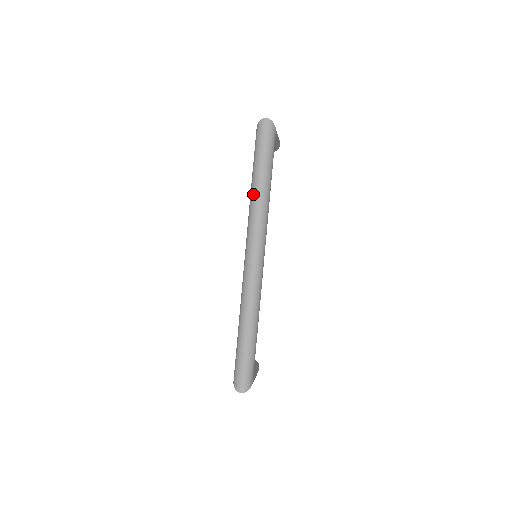
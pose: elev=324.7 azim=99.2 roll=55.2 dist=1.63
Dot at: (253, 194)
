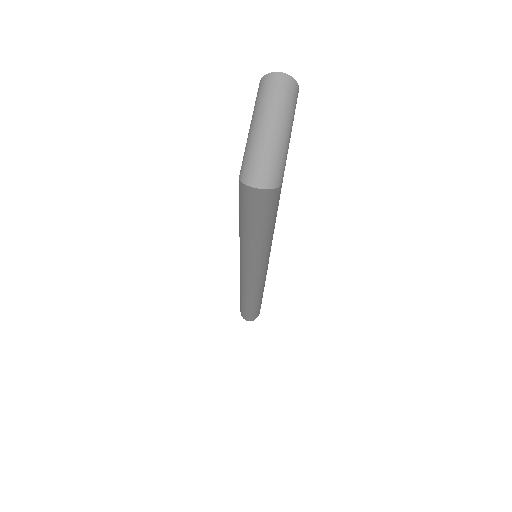
Dot at: (243, 247)
